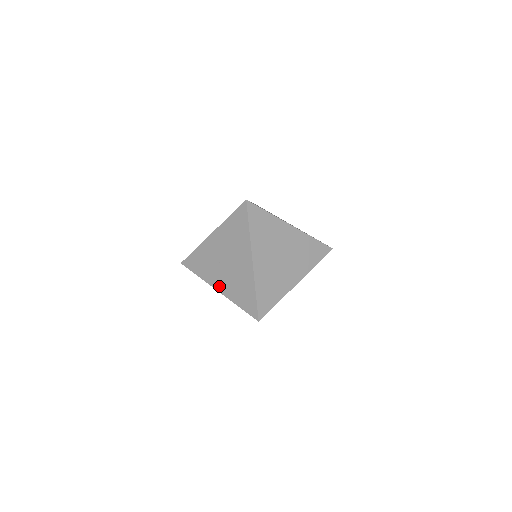
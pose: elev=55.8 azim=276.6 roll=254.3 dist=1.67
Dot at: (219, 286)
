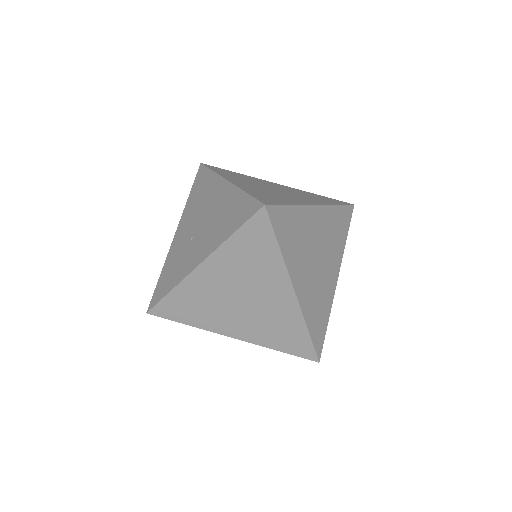
Dot at: (199, 257)
